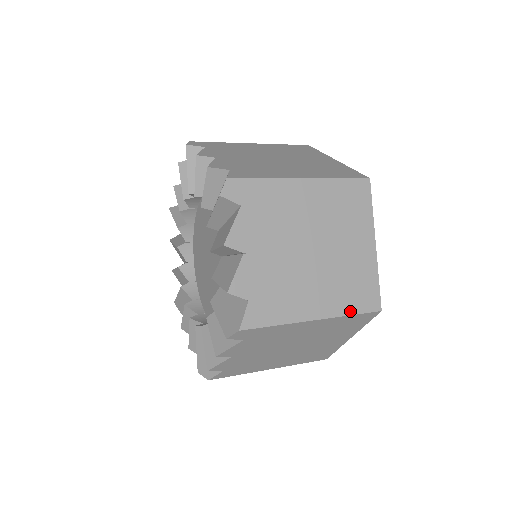
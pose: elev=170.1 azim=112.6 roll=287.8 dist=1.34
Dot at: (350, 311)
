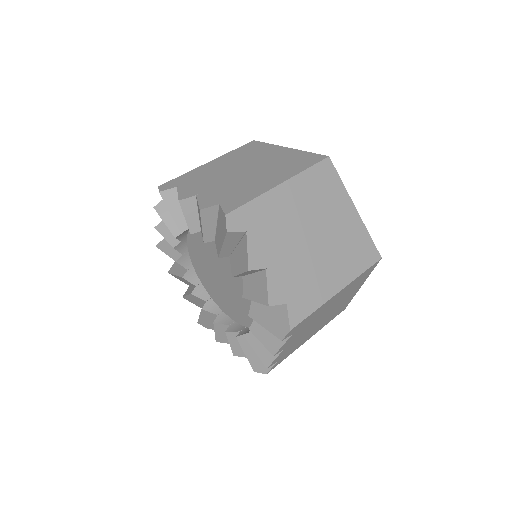
Dot at: (360, 271)
